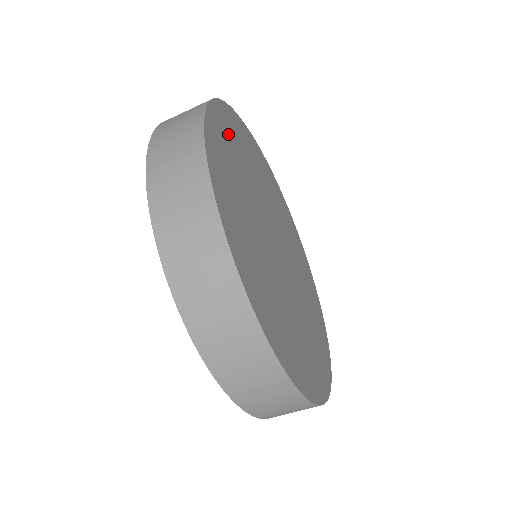
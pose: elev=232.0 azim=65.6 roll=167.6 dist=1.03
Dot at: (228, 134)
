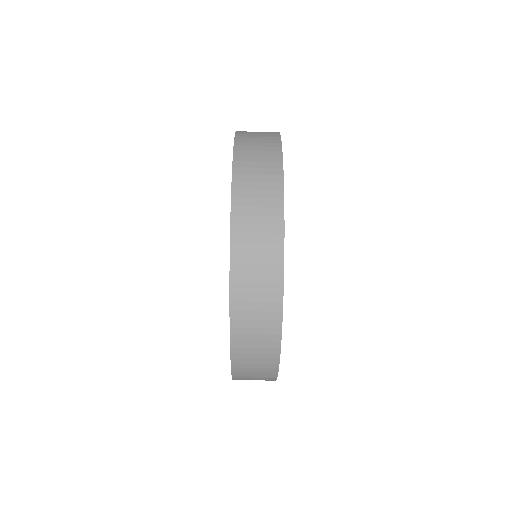
Dot at: occluded
